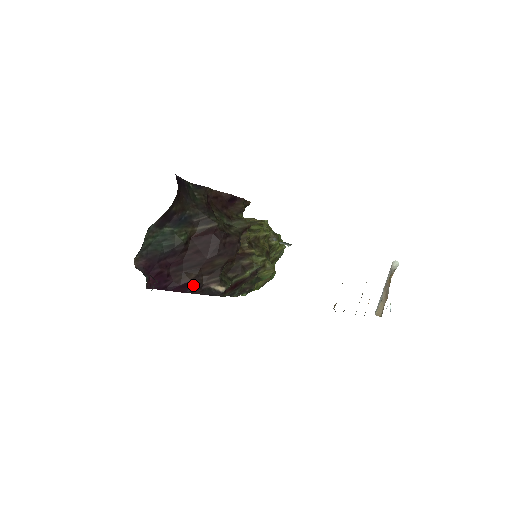
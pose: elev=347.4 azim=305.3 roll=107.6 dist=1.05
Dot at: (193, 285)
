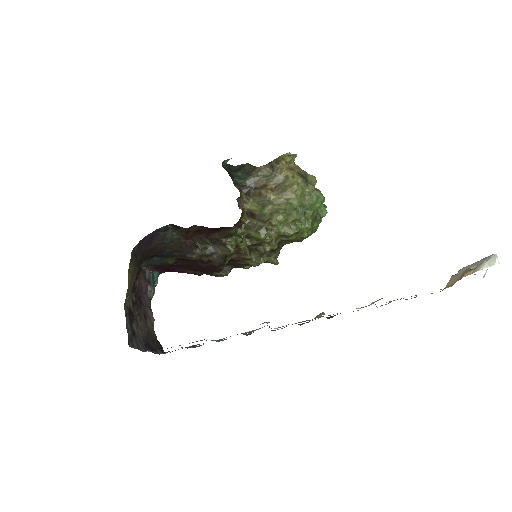
Dot at: (194, 274)
